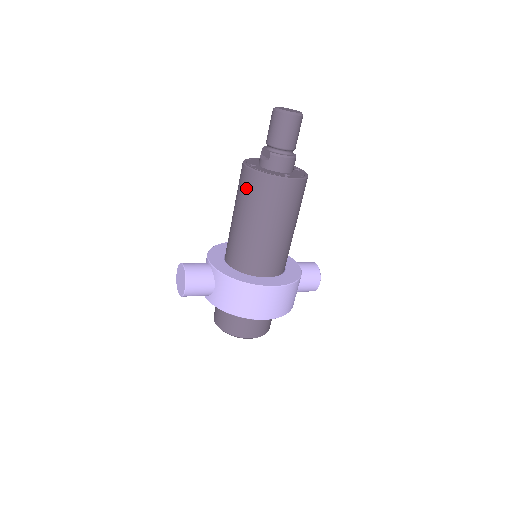
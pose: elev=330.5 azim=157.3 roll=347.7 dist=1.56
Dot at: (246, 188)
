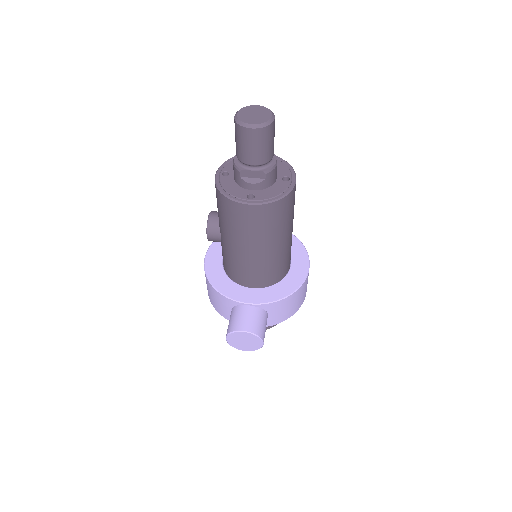
Dot at: (262, 223)
